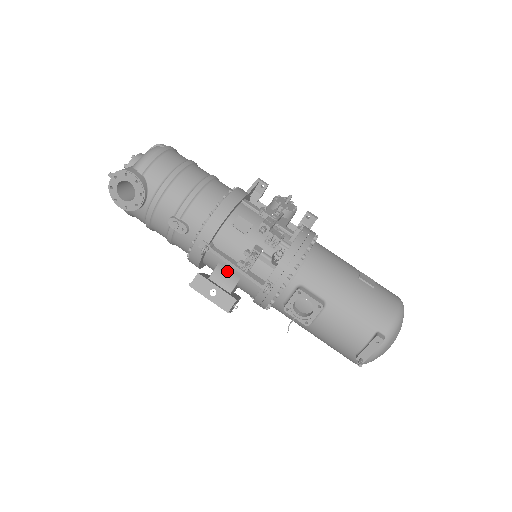
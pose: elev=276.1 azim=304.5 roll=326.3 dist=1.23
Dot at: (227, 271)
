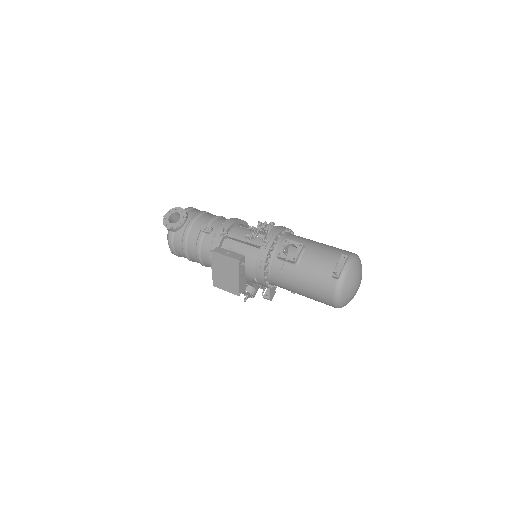
Dot at: (237, 251)
